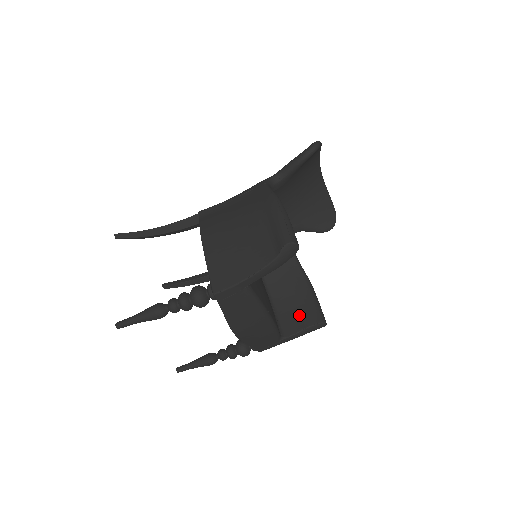
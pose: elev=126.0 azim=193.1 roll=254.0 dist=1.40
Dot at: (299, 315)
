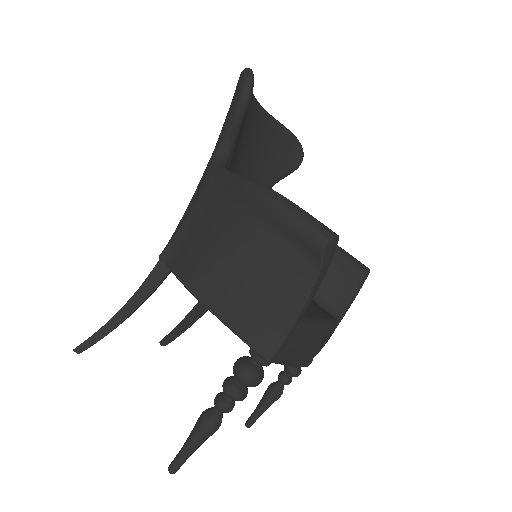
Dot at: (337, 281)
